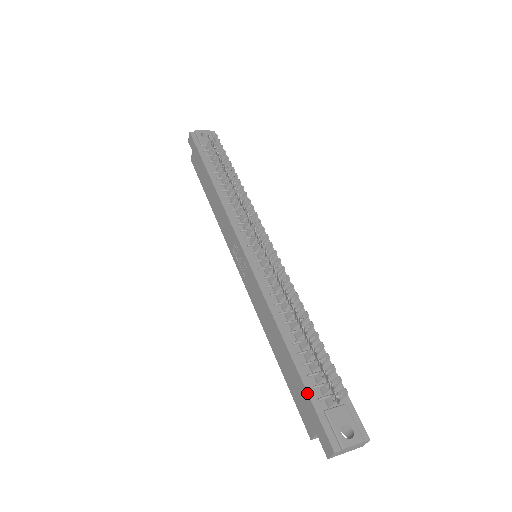
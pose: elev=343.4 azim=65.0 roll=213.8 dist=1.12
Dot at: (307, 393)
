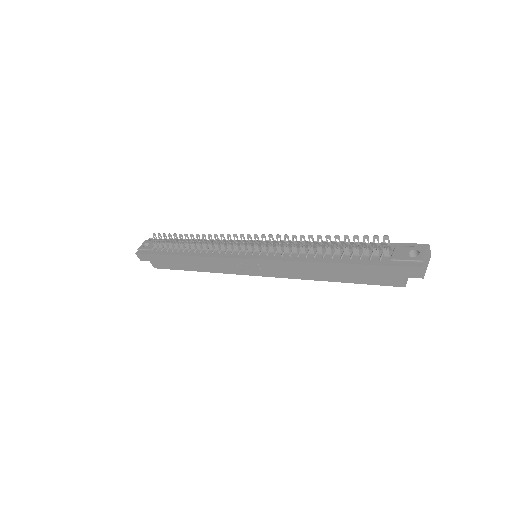
Dot at: (371, 265)
